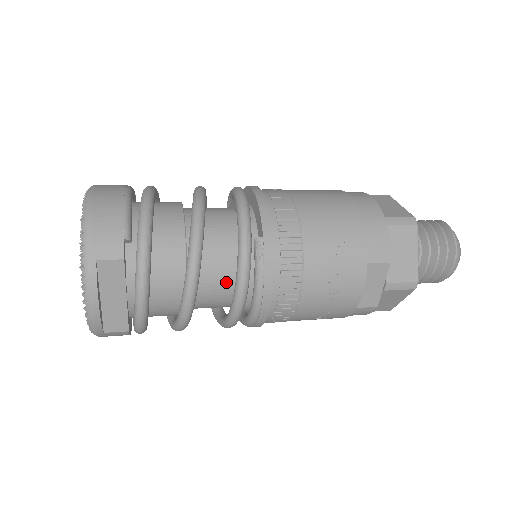
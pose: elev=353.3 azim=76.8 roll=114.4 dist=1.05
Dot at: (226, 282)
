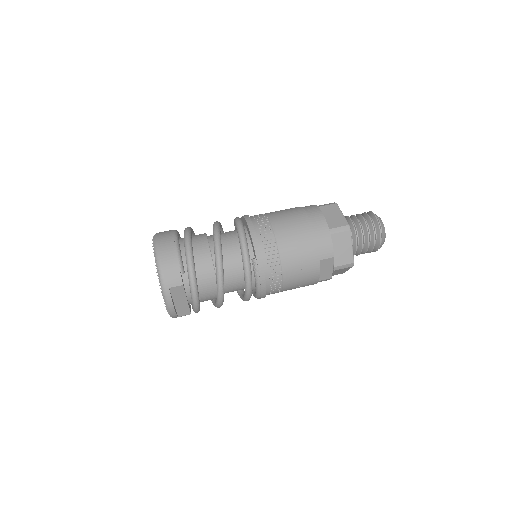
Dot at: (240, 281)
